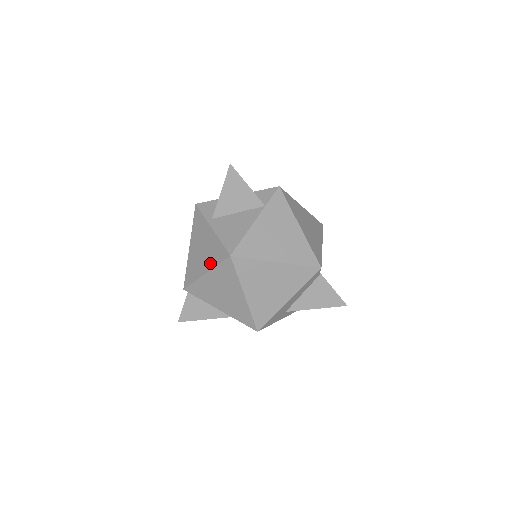
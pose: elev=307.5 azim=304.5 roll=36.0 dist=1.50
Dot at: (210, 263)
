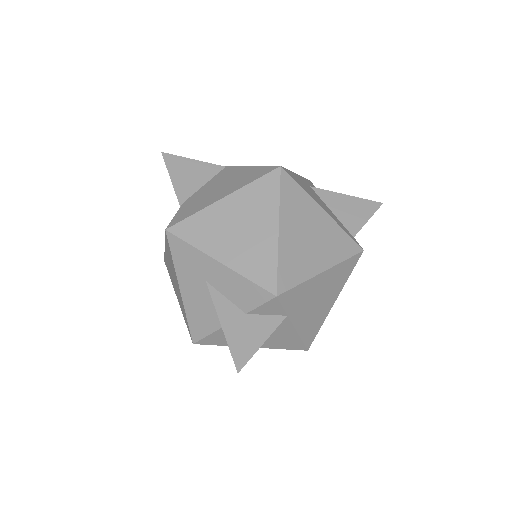
Dot at: occluded
